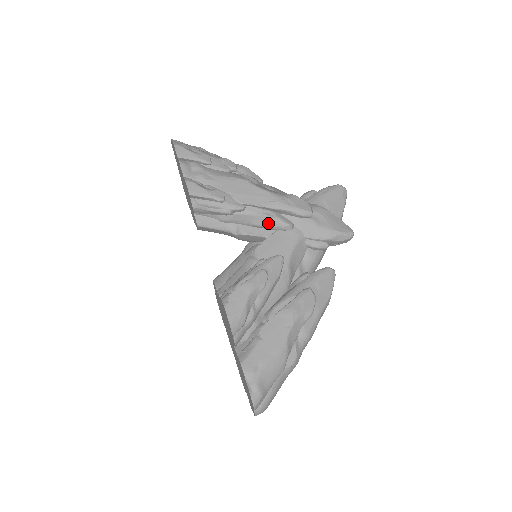
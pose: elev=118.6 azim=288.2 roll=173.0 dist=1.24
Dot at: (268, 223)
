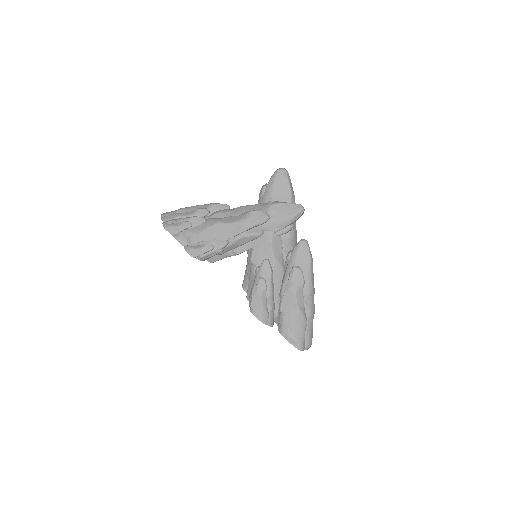
Dot at: (247, 240)
